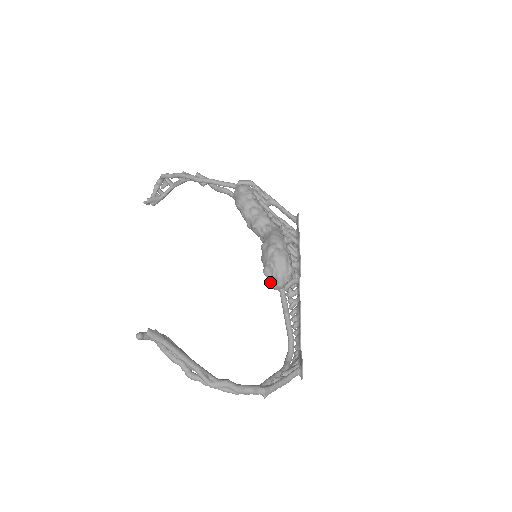
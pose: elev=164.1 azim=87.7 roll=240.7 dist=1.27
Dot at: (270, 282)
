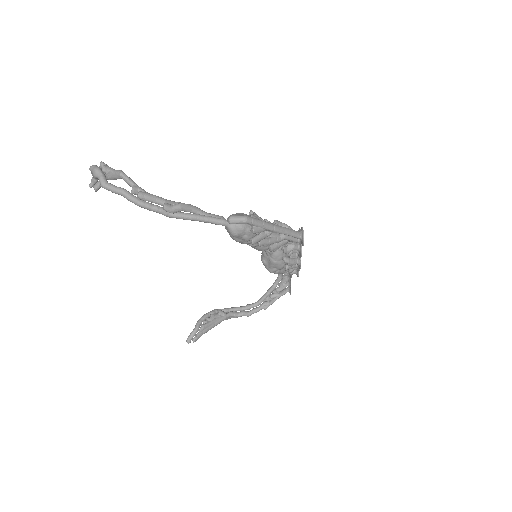
Dot at: occluded
